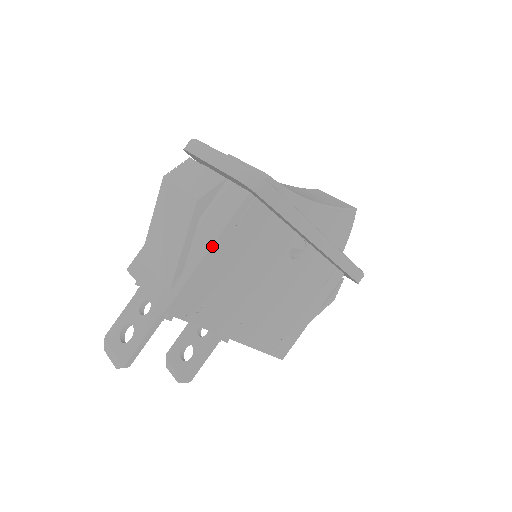
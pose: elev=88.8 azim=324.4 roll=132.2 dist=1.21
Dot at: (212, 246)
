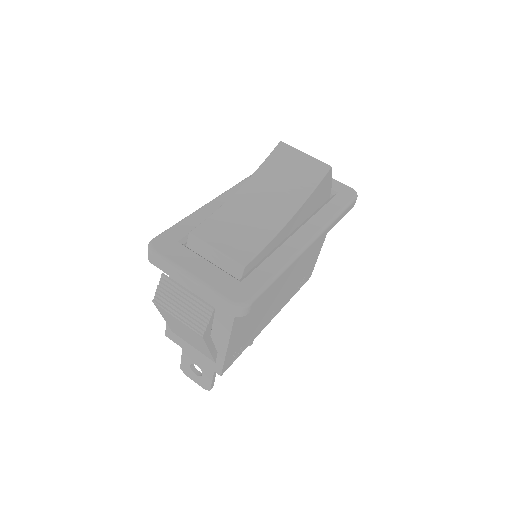
Dot at: (230, 336)
